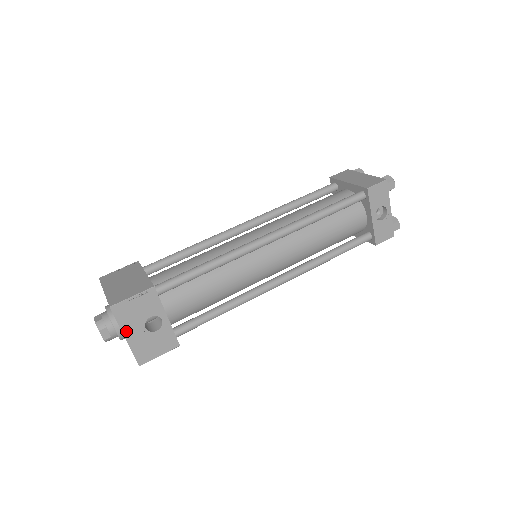
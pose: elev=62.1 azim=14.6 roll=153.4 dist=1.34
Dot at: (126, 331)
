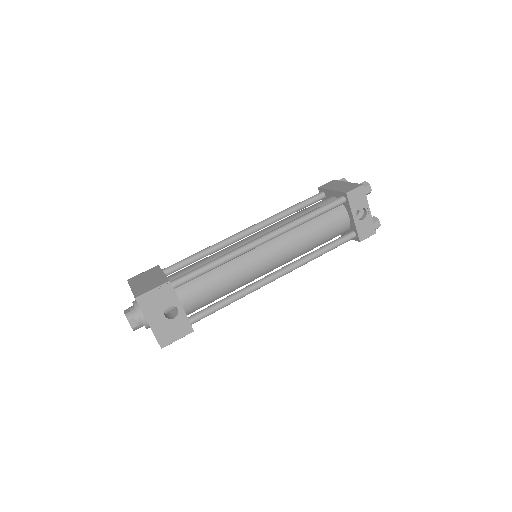
Dot at: (149, 318)
